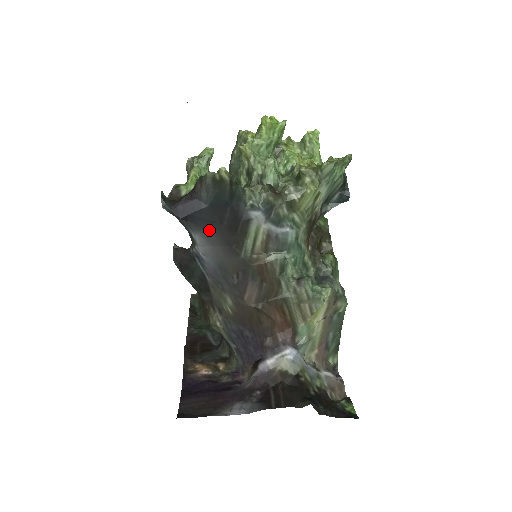
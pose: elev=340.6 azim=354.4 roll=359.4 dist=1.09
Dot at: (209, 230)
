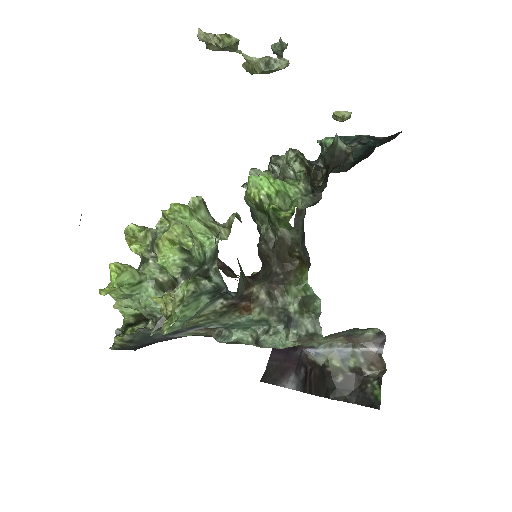
Dot at: occluded
